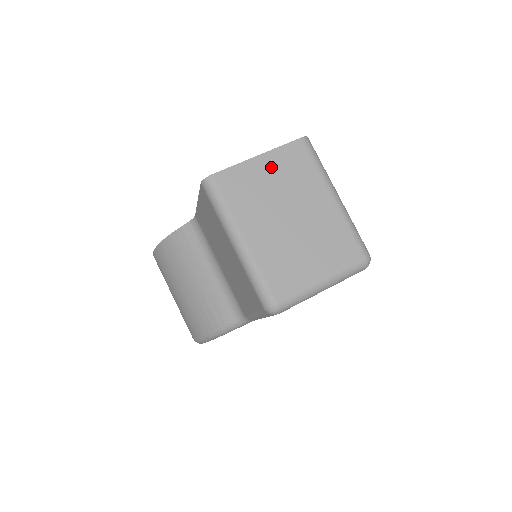
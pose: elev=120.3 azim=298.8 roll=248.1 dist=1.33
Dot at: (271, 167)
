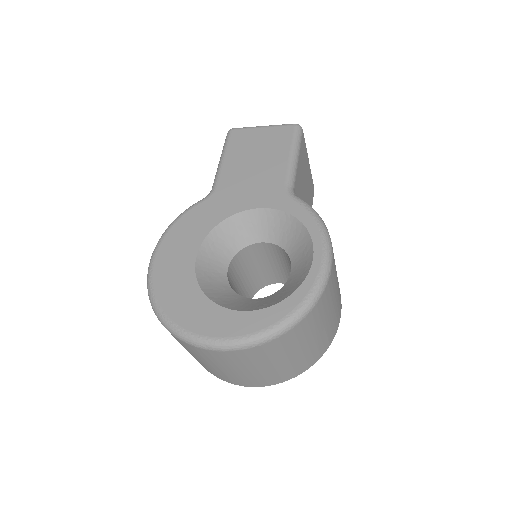
Dot at: occluded
